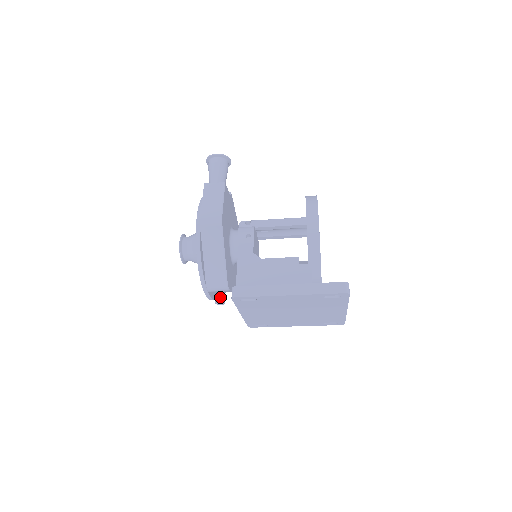
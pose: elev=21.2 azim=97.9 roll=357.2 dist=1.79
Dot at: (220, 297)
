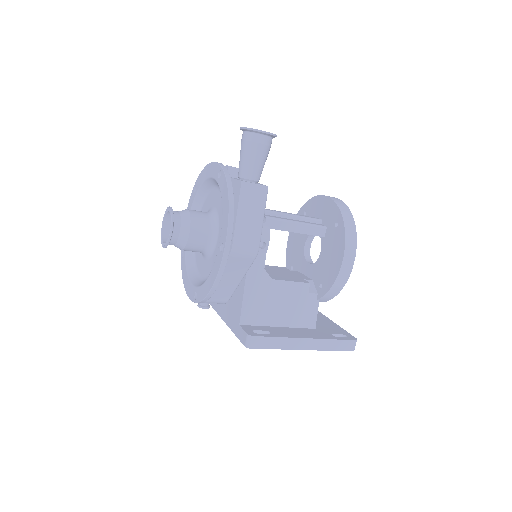
Dot at: (207, 303)
